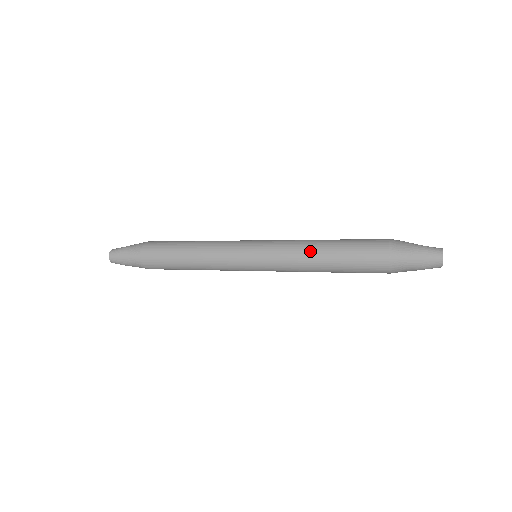
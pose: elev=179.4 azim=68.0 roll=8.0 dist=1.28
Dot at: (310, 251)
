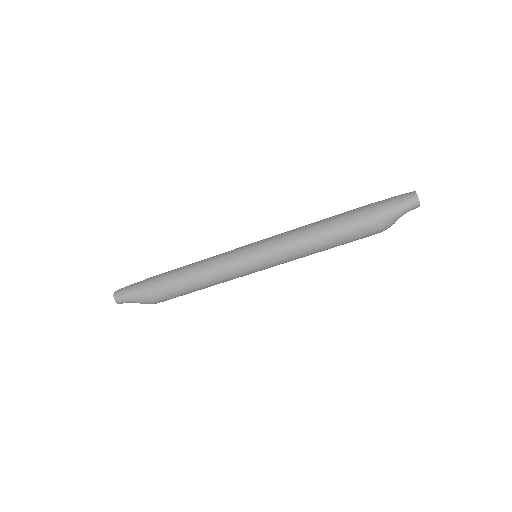
Dot at: (304, 227)
